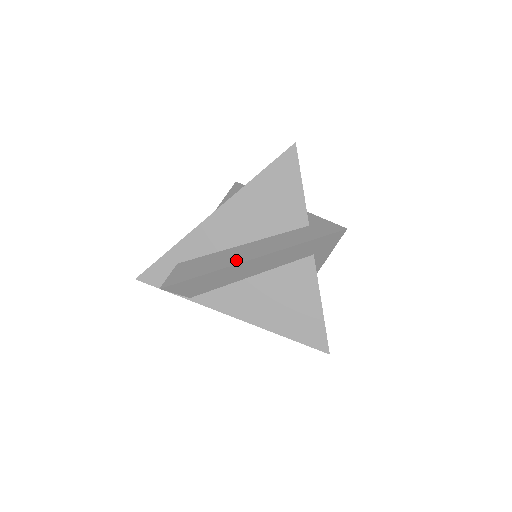
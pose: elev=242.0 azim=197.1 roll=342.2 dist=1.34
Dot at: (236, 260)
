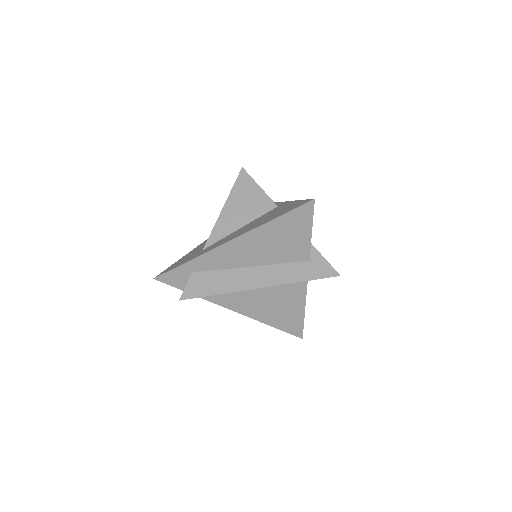
Dot at: (245, 285)
